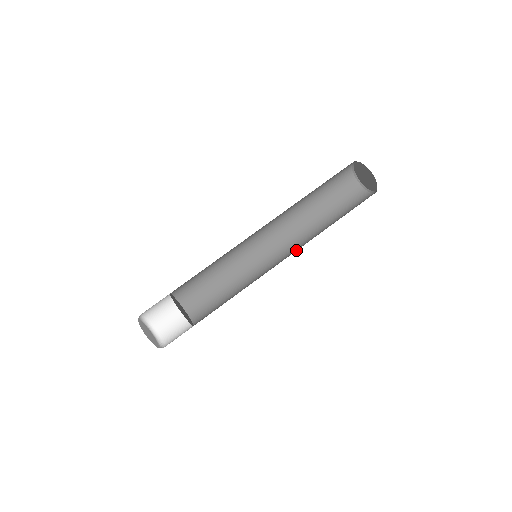
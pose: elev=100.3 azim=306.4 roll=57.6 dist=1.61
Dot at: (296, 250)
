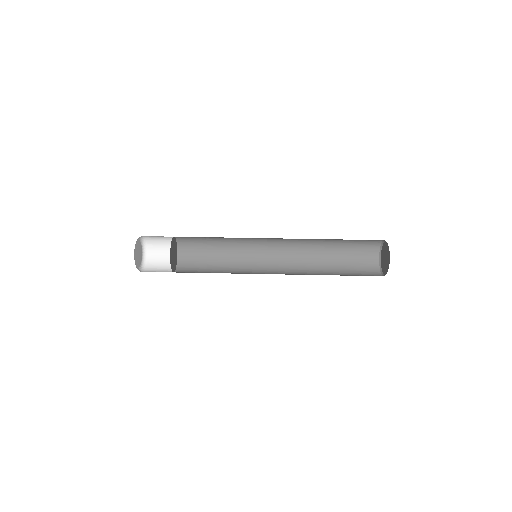
Dot at: occluded
